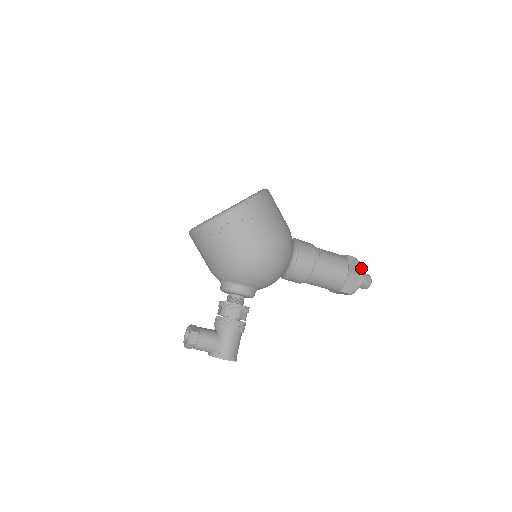
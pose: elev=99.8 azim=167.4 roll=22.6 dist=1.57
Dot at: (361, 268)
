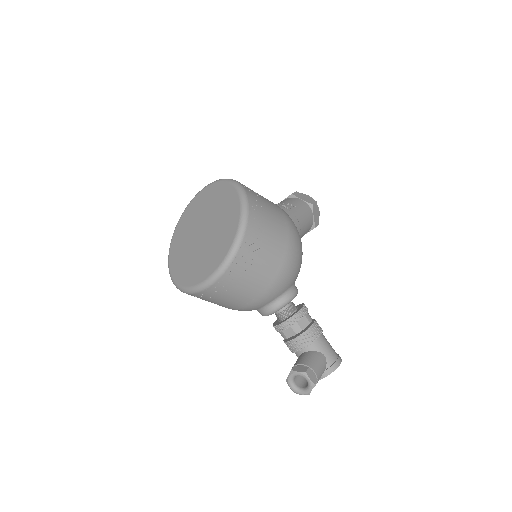
Dot at: (308, 196)
